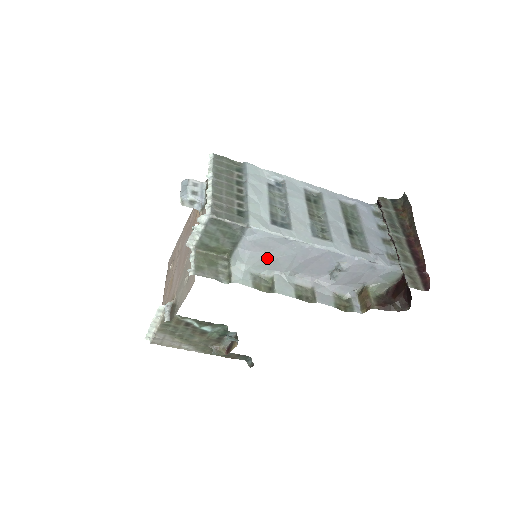
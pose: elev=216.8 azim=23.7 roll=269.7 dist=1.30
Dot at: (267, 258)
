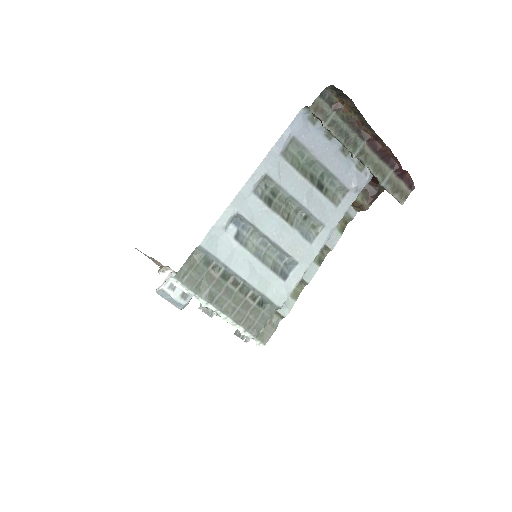
Dot at: occluded
